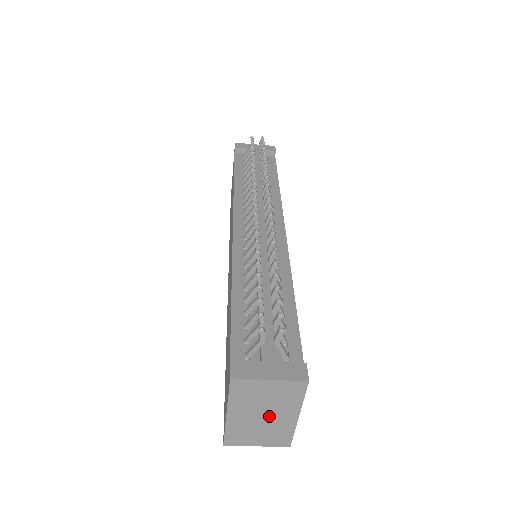
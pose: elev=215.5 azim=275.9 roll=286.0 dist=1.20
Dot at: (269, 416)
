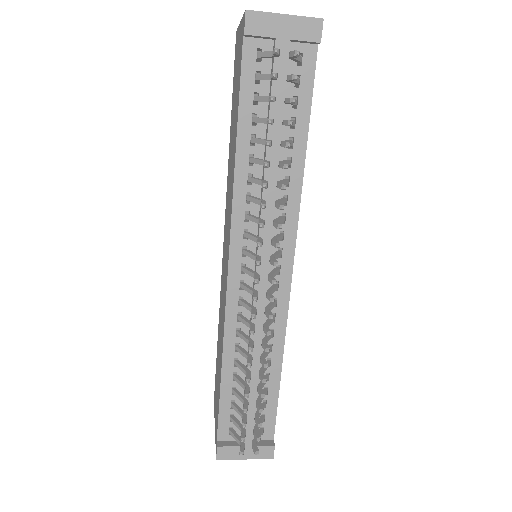
Dot at: occluded
